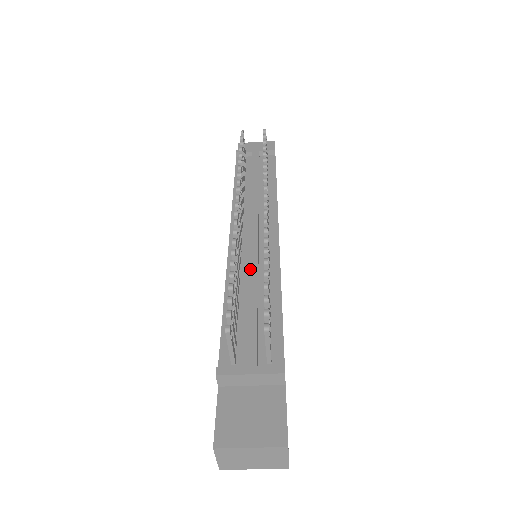
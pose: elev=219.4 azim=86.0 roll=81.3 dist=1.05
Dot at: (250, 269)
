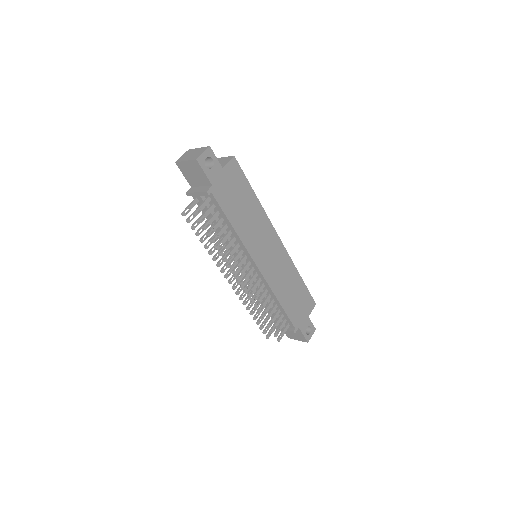
Dot at: occluded
